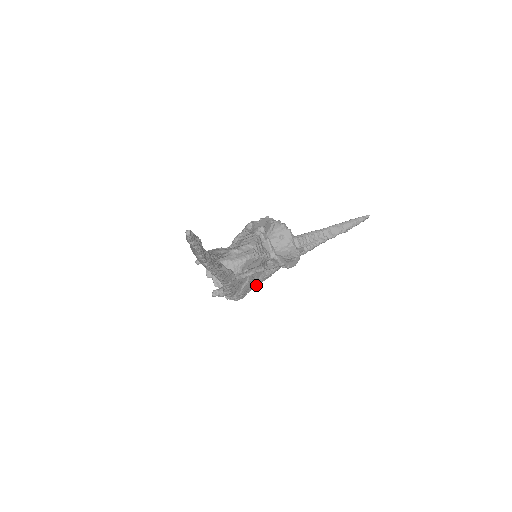
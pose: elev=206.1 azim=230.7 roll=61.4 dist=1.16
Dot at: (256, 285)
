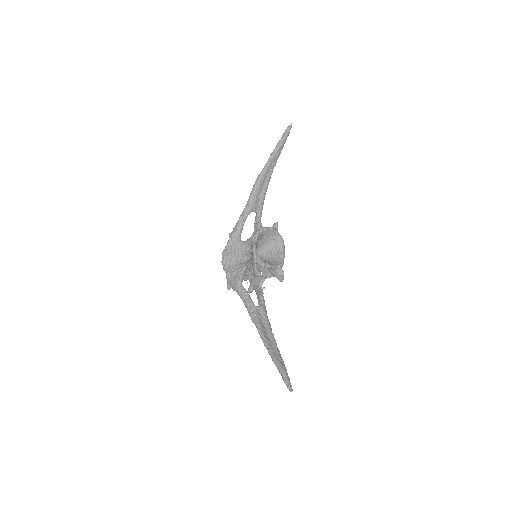
Dot at: occluded
